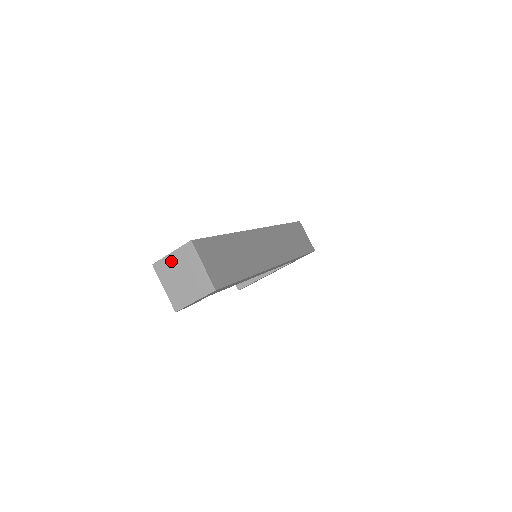
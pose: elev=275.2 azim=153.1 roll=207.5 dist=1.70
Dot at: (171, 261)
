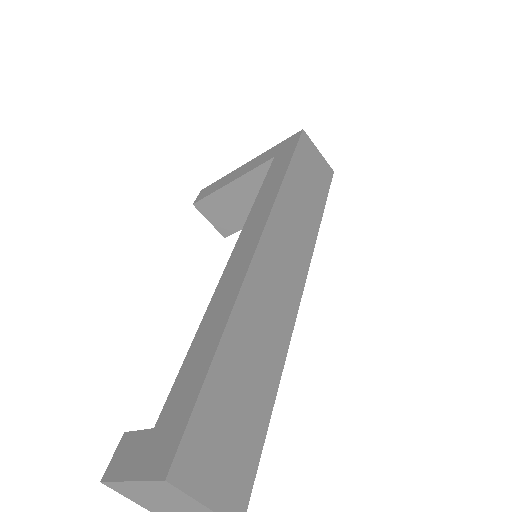
Dot at: (136, 488)
